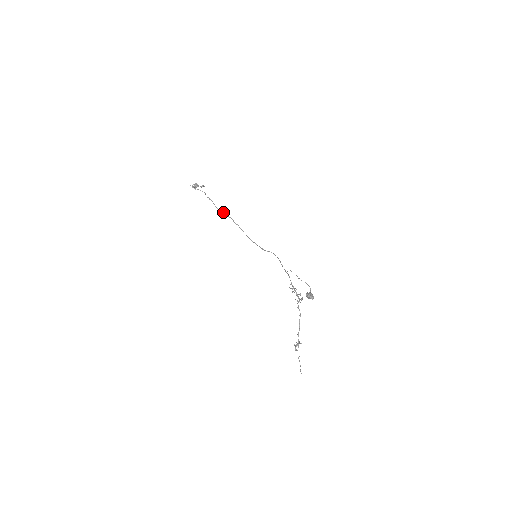
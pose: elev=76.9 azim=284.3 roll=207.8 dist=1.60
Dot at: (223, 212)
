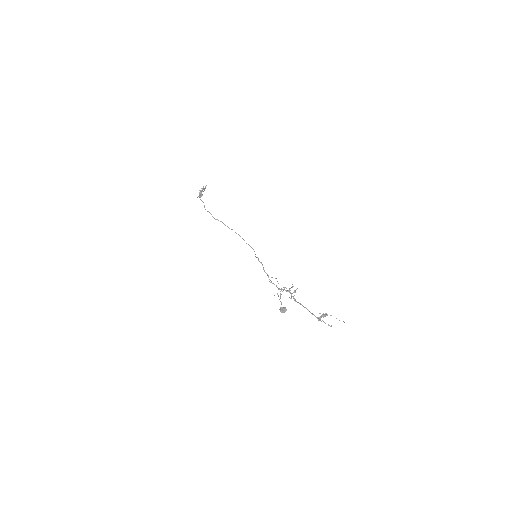
Dot at: occluded
